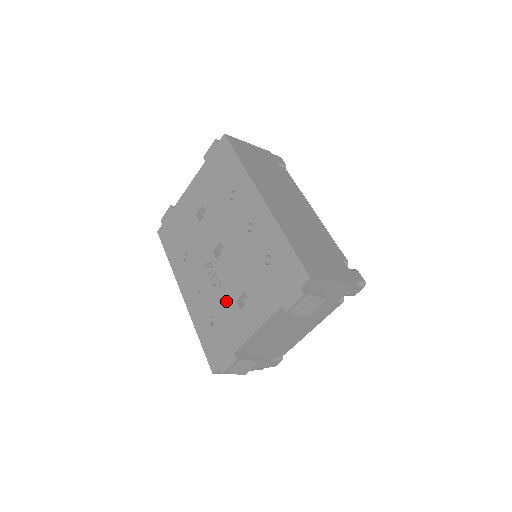
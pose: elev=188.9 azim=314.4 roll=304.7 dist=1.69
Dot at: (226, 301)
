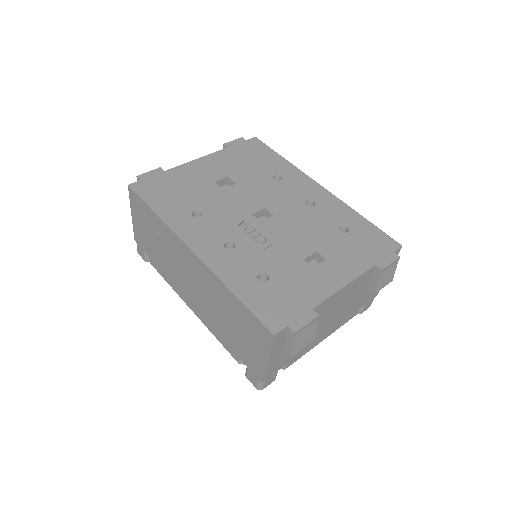
Dot at: (286, 258)
